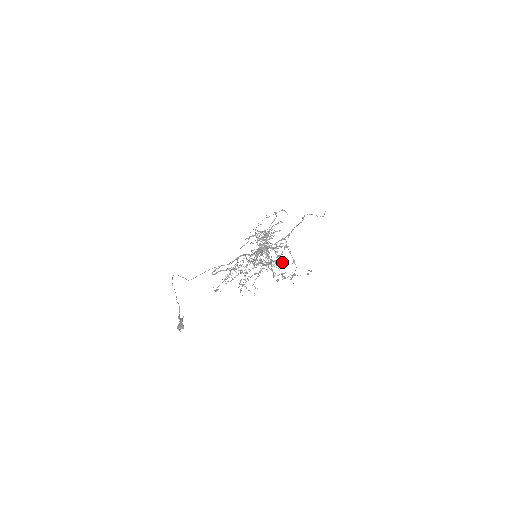
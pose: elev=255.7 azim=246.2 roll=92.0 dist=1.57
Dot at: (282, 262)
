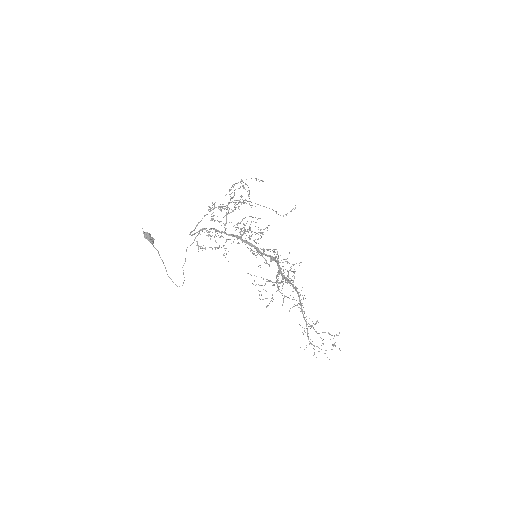
Dot at: occluded
